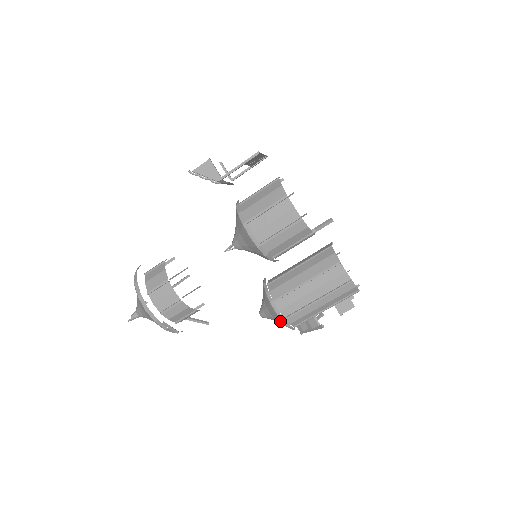
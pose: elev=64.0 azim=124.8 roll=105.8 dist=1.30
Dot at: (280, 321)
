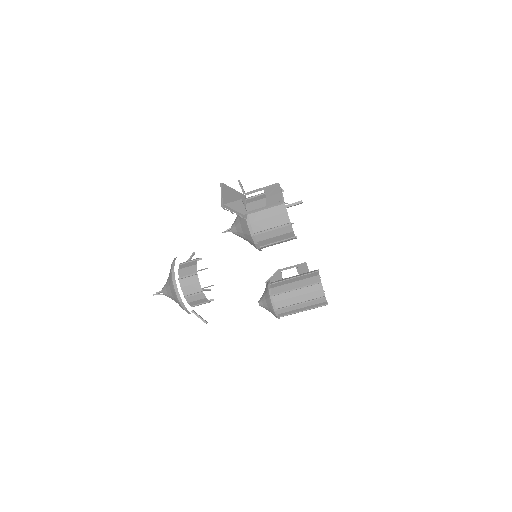
Dot at: (276, 317)
